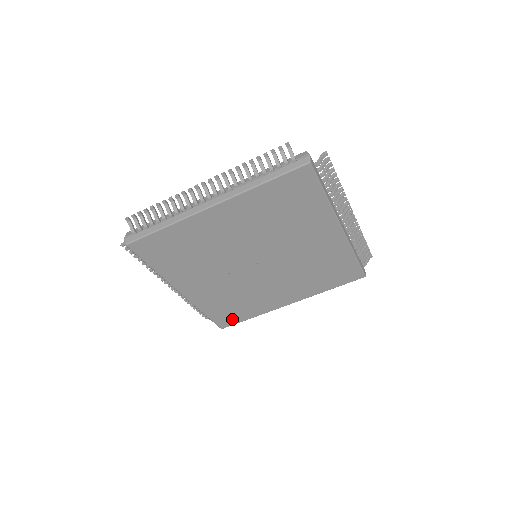
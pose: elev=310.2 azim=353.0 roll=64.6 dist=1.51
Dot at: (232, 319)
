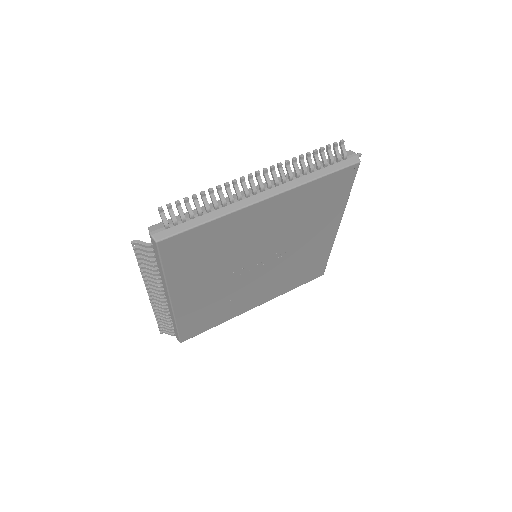
Dot at: (198, 329)
